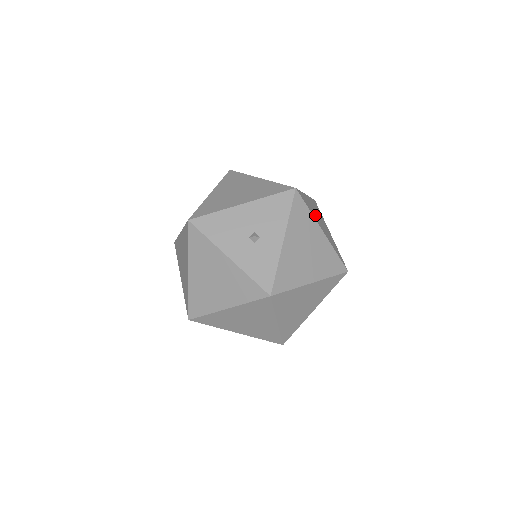
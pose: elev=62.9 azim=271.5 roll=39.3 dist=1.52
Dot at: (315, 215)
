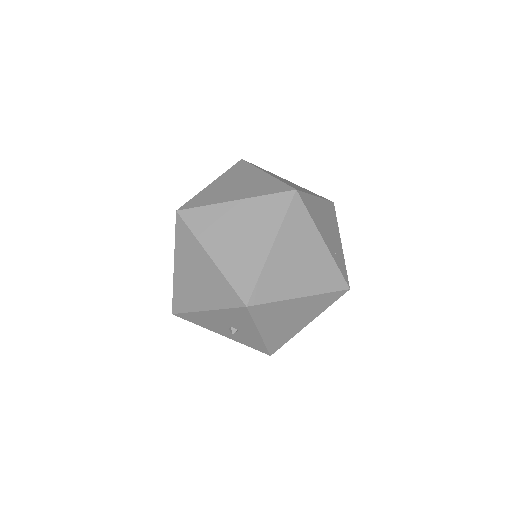
Dot at: (287, 280)
